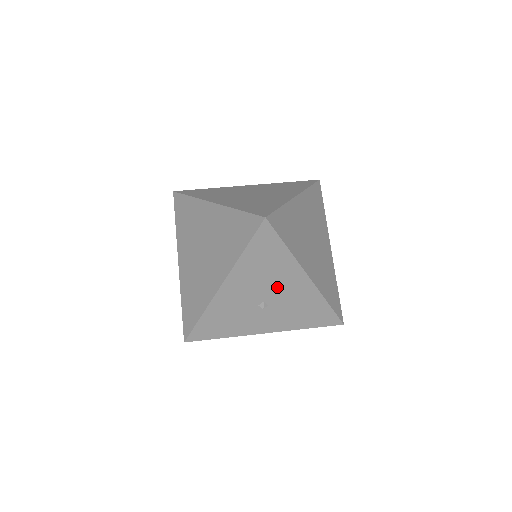
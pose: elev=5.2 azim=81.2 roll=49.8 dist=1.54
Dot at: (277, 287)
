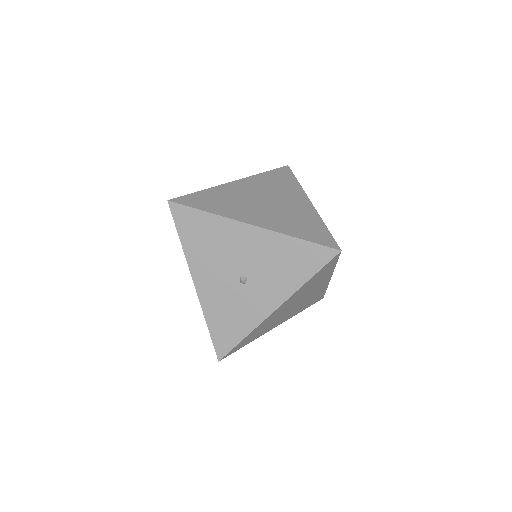
Dot at: (236, 254)
